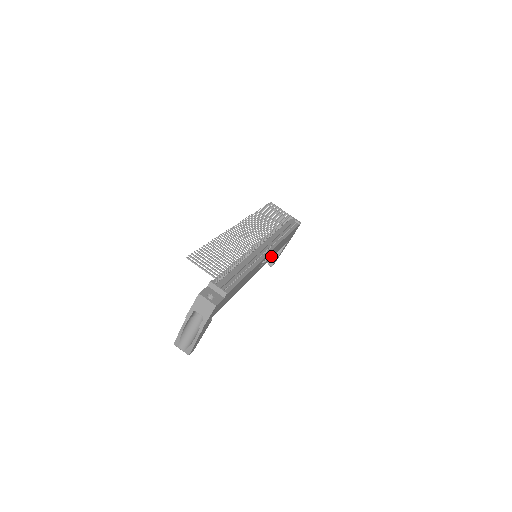
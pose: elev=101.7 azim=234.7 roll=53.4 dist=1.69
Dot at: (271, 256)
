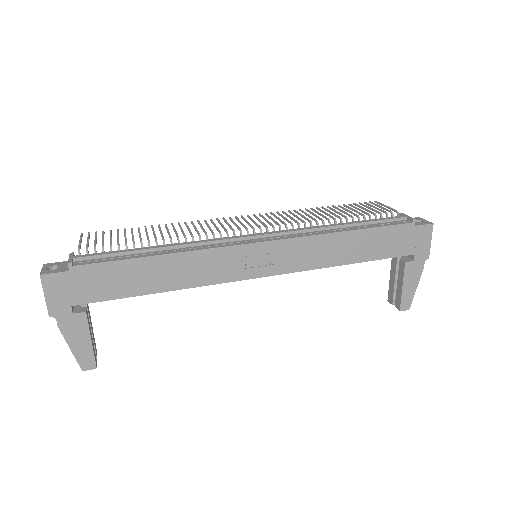
Dot at: (307, 263)
